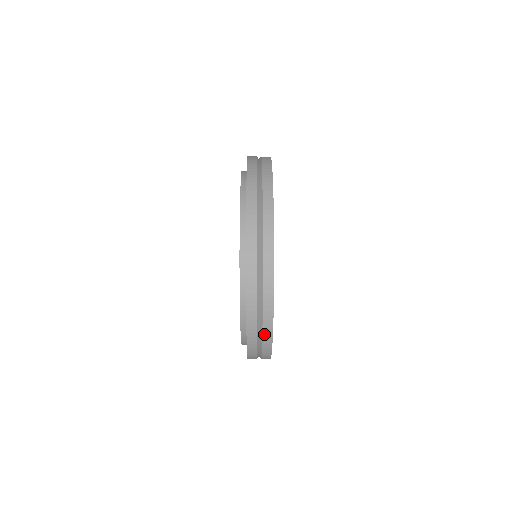
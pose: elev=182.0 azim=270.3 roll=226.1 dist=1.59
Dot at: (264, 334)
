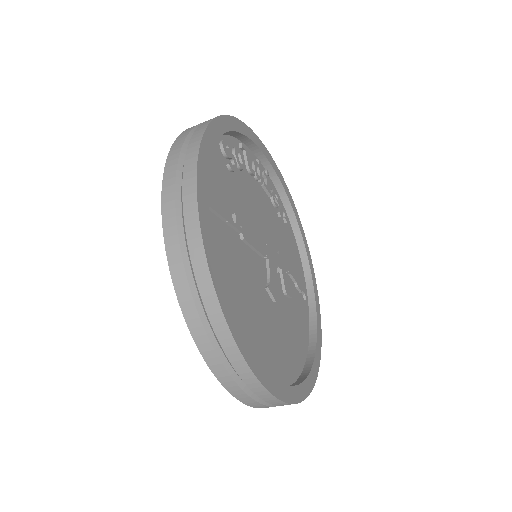
Dot at: (277, 405)
